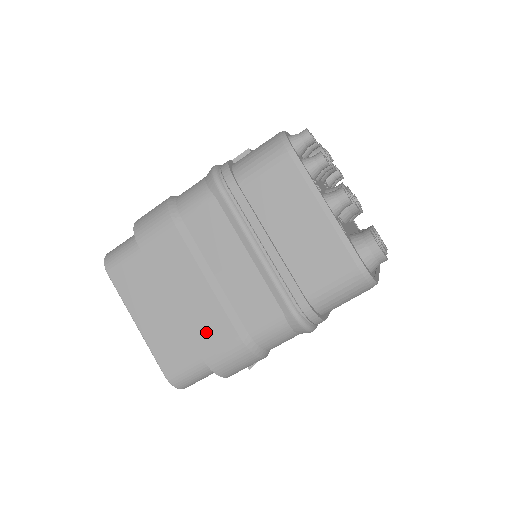
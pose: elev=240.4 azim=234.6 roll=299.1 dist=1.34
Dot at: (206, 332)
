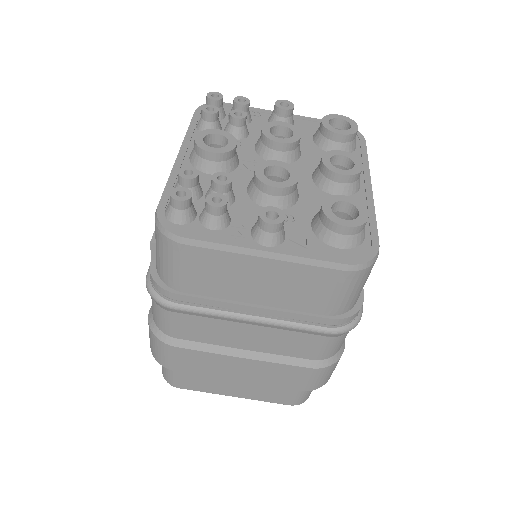
Dot at: (284, 380)
